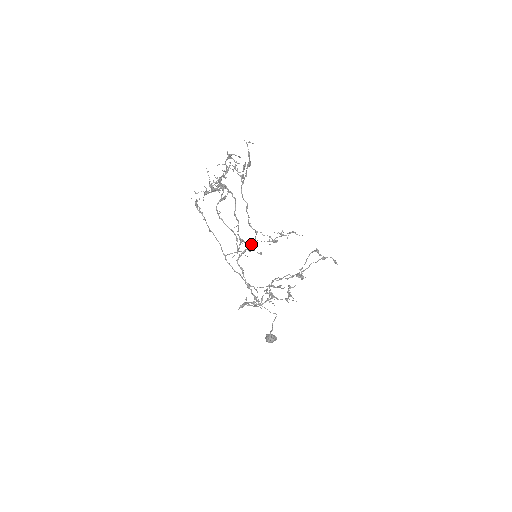
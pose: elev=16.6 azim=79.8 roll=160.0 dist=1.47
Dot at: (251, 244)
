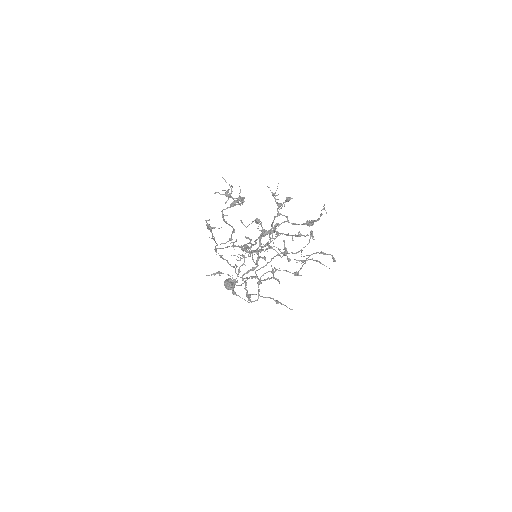
Dot at: (258, 252)
